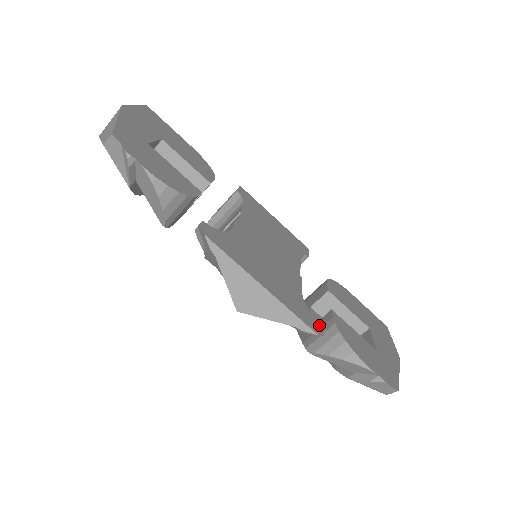
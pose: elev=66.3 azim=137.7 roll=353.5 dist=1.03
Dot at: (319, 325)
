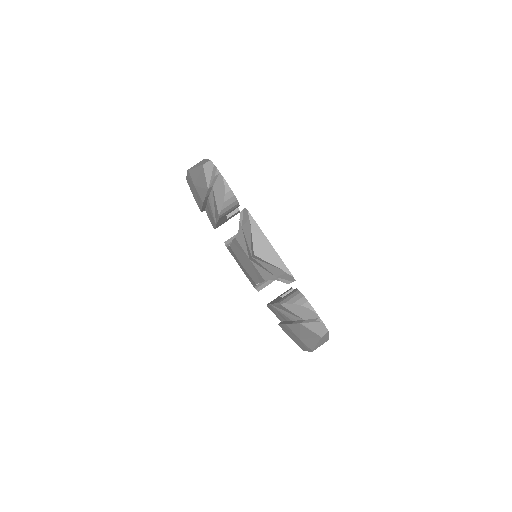
Dot at: occluded
